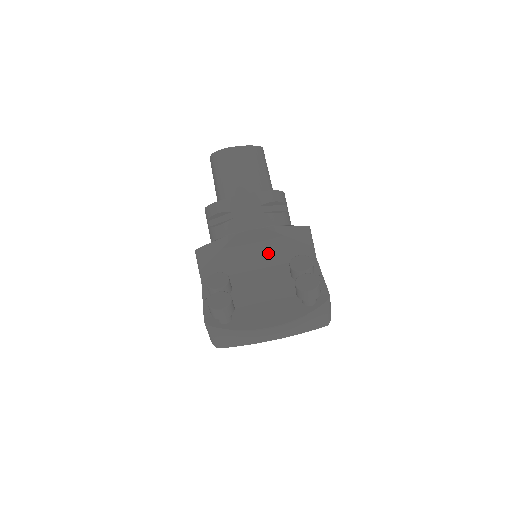
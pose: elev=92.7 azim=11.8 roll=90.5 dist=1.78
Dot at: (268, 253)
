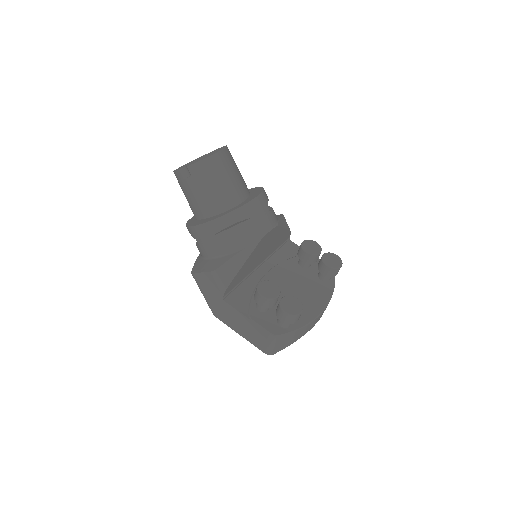
Dot at: (269, 249)
